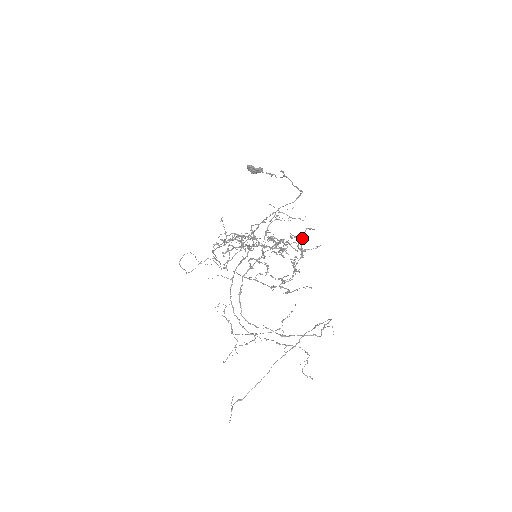
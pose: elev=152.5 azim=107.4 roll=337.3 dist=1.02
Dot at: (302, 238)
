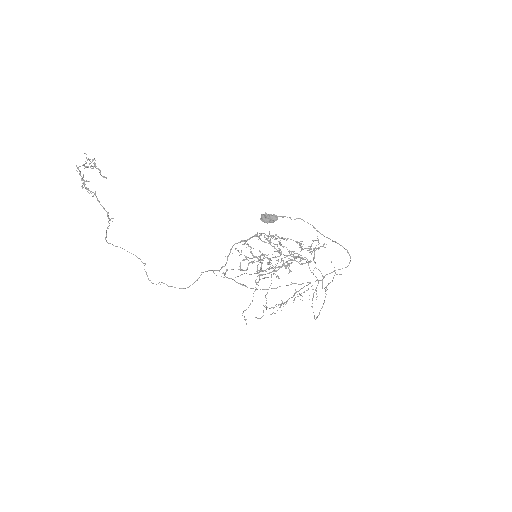
Dot at: occluded
